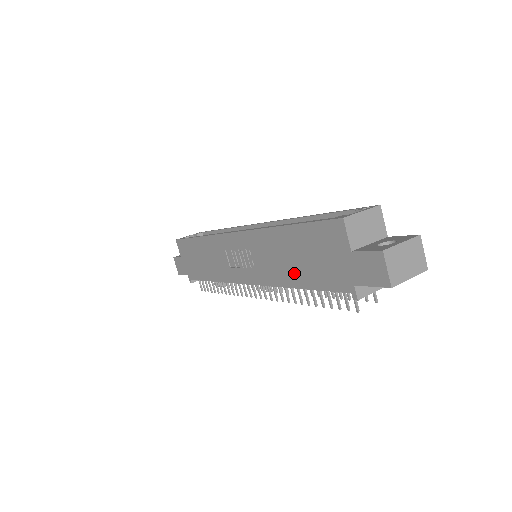
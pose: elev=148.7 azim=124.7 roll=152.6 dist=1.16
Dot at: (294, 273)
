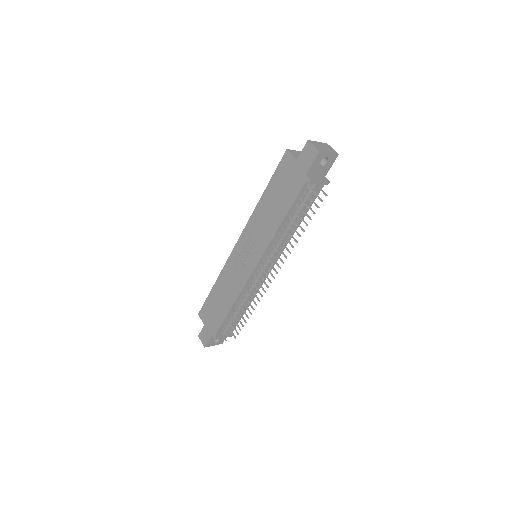
Dot at: (277, 214)
